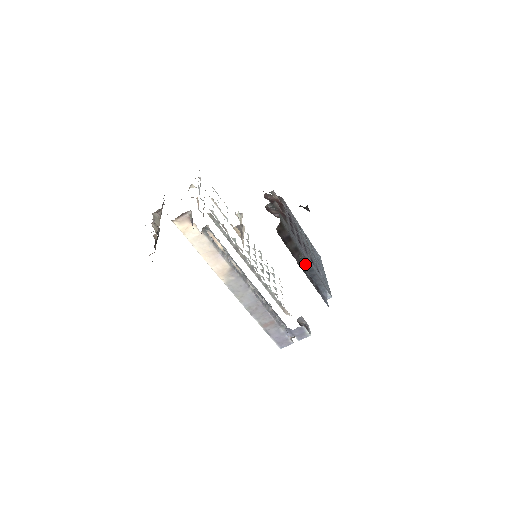
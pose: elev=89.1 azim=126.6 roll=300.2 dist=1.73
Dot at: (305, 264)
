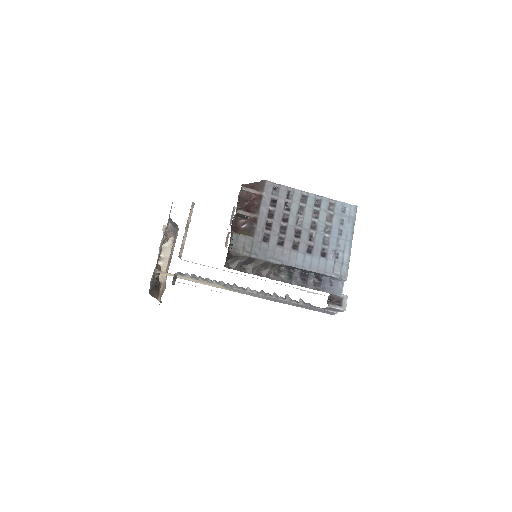
Dot at: (290, 267)
